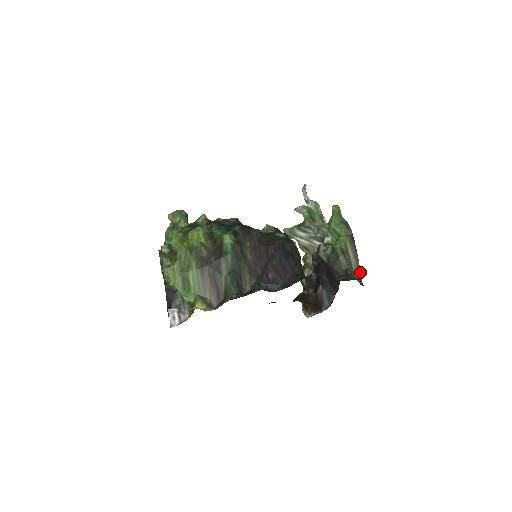
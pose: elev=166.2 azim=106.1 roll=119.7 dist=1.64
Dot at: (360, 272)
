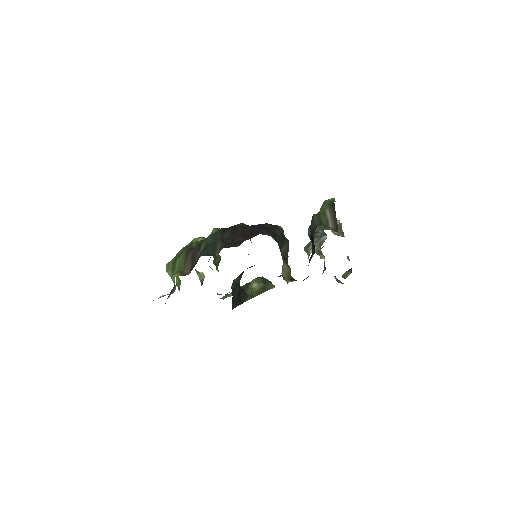
Dot at: occluded
